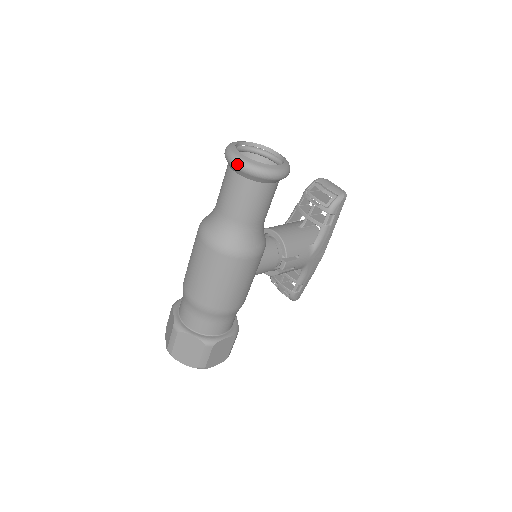
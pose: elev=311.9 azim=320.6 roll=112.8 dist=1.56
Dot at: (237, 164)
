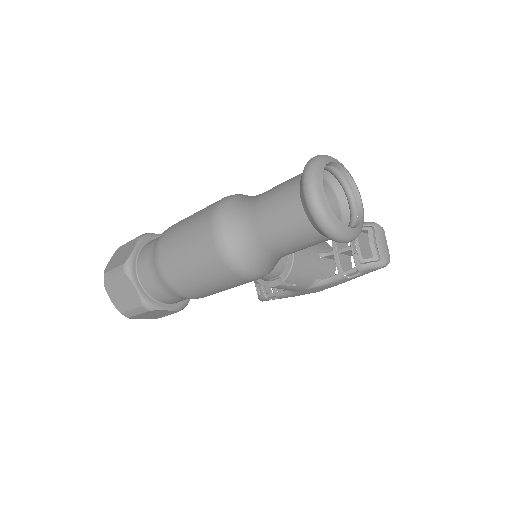
Dot at: (309, 197)
